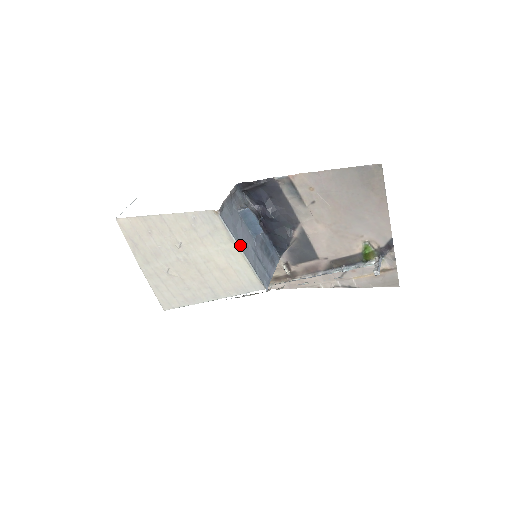
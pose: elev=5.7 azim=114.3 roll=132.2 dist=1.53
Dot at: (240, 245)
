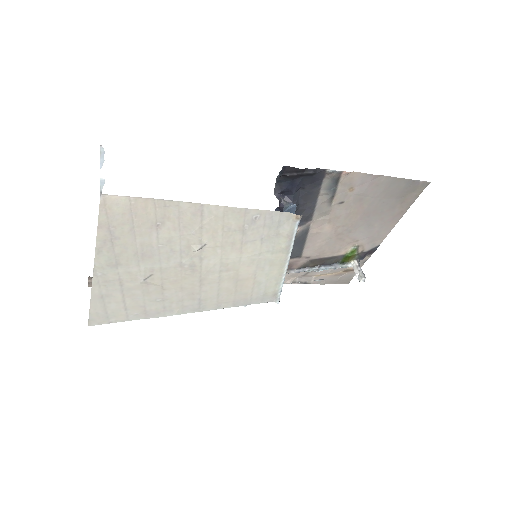
Dot at: (289, 256)
